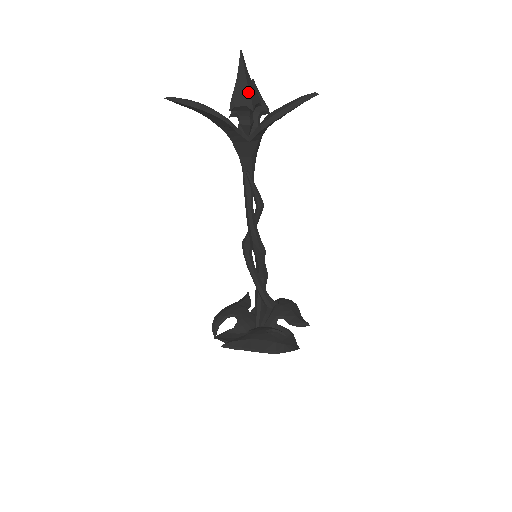
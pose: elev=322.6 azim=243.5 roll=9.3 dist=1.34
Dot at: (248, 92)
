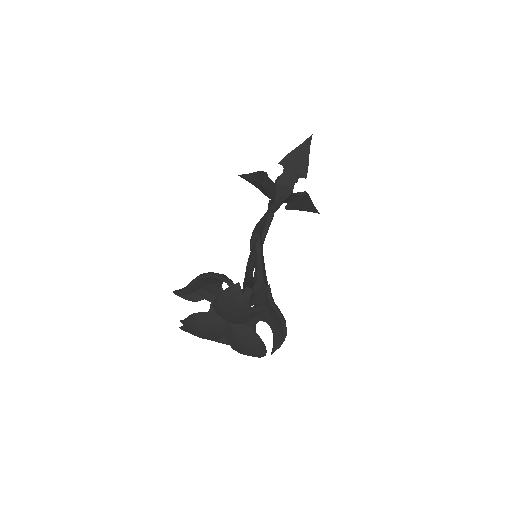
Dot at: occluded
